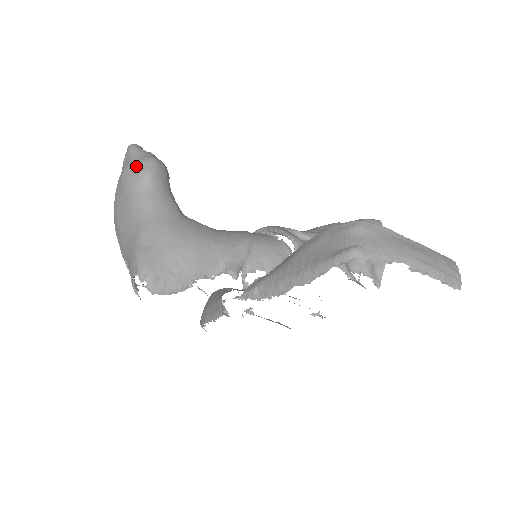
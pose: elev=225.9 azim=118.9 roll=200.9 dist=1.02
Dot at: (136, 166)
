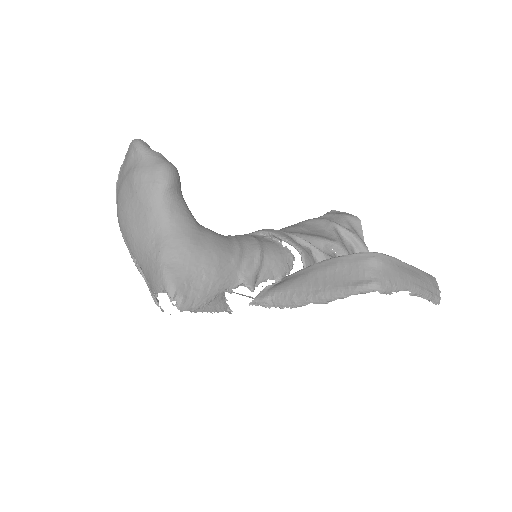
Dot at: (151, 172)
